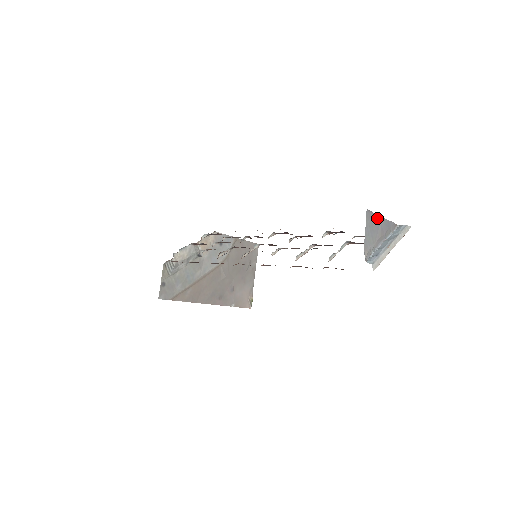
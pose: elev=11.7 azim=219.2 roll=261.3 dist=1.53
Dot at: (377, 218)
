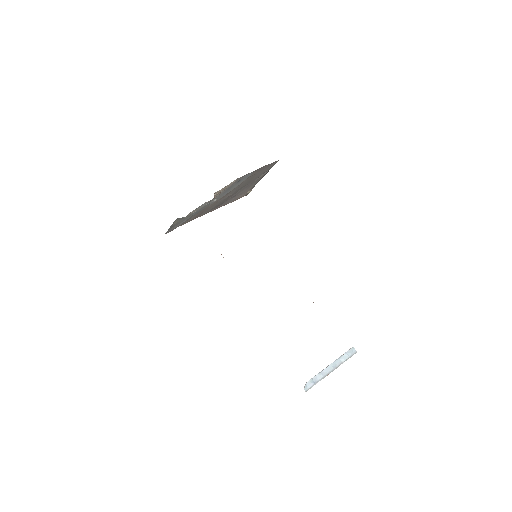
Dot at: occluded
